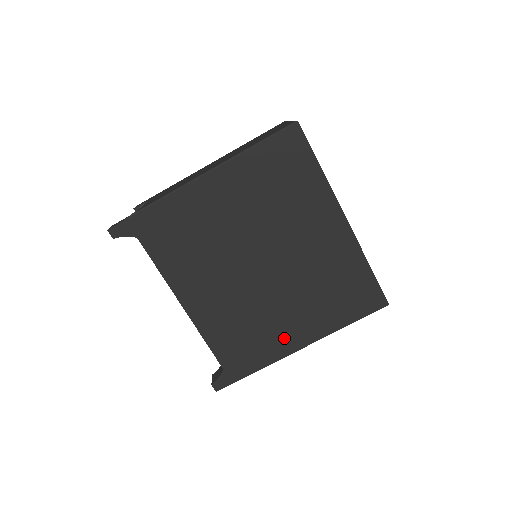
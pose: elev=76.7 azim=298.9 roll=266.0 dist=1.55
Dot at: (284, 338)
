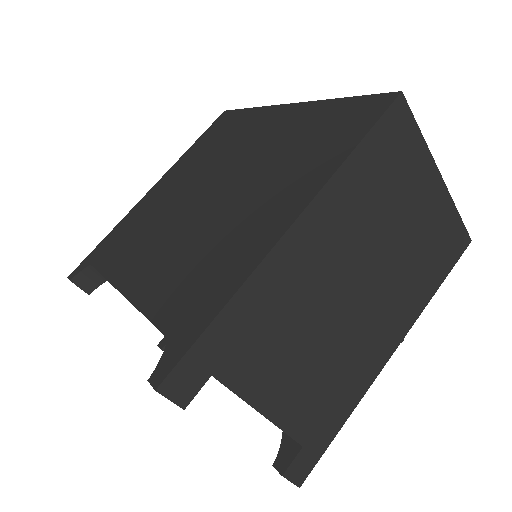
Dot at: (258, 232)
